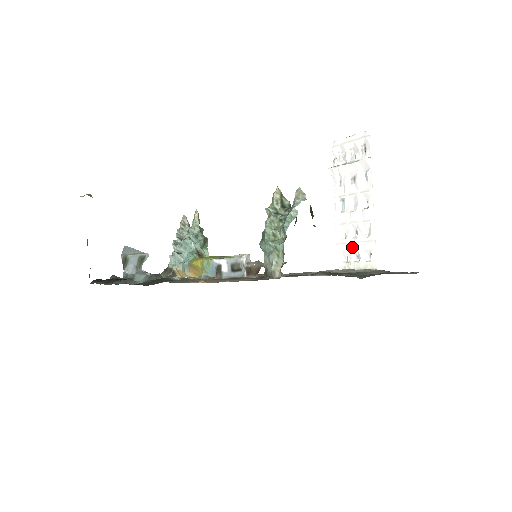
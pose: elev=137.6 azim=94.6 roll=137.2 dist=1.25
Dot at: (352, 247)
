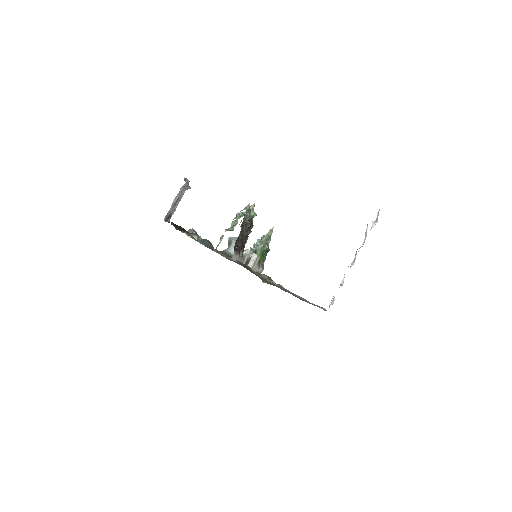
Dot at: occluded
